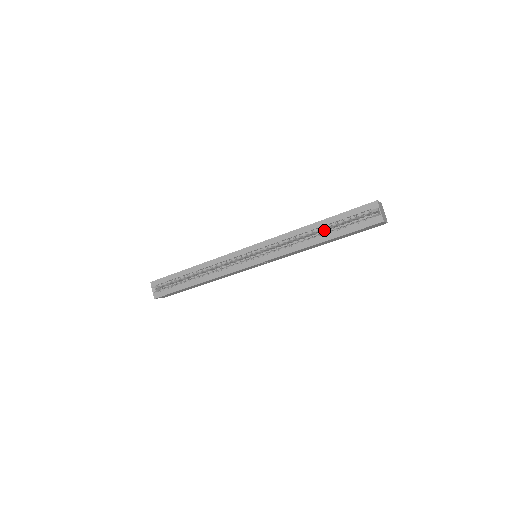
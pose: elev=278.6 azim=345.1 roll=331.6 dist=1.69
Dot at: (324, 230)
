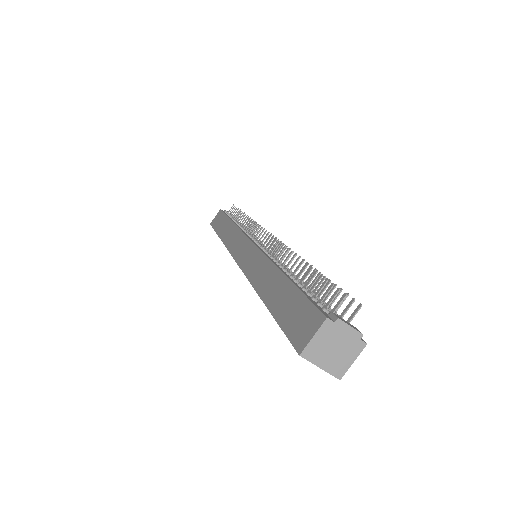
Dot at: occluded
